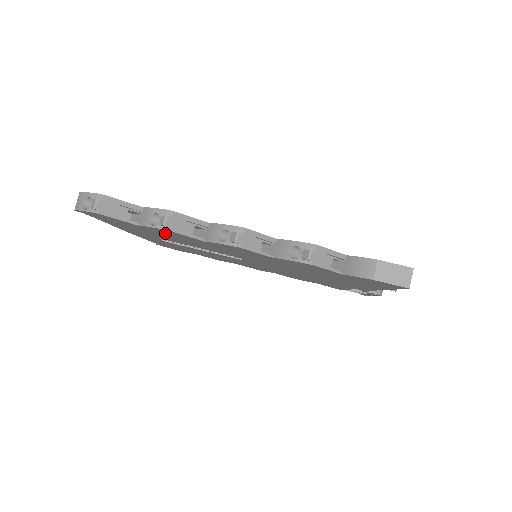
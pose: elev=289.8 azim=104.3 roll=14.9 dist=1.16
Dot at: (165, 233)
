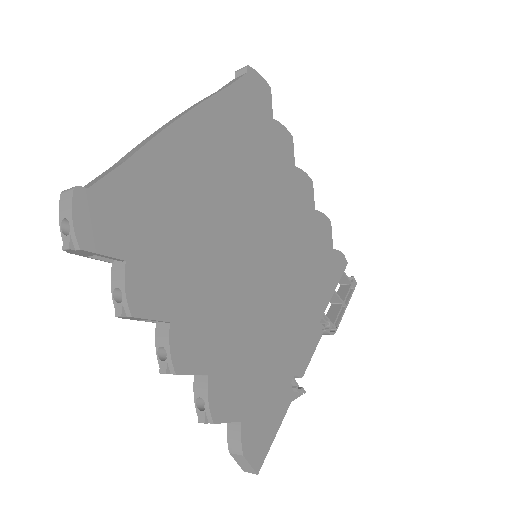
Dot at: occluded
